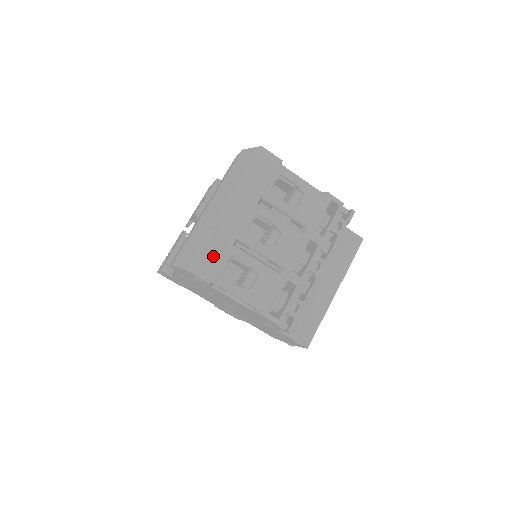
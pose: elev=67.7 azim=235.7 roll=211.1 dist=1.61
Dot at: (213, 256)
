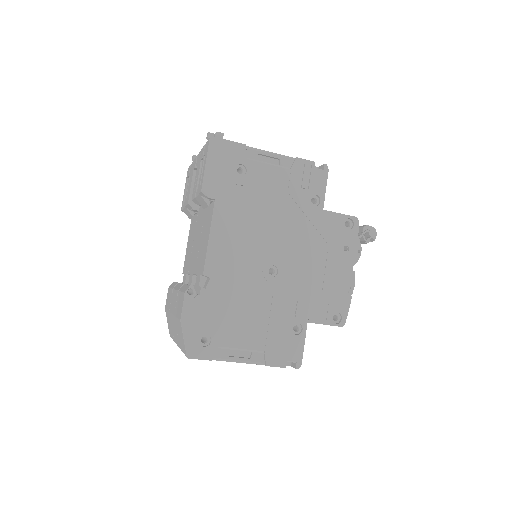
Dot at: occluded
